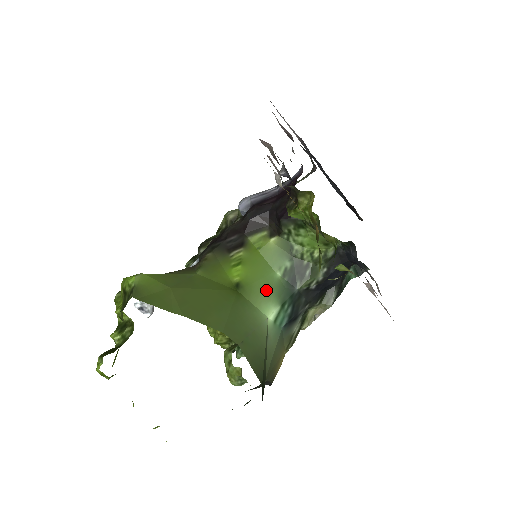
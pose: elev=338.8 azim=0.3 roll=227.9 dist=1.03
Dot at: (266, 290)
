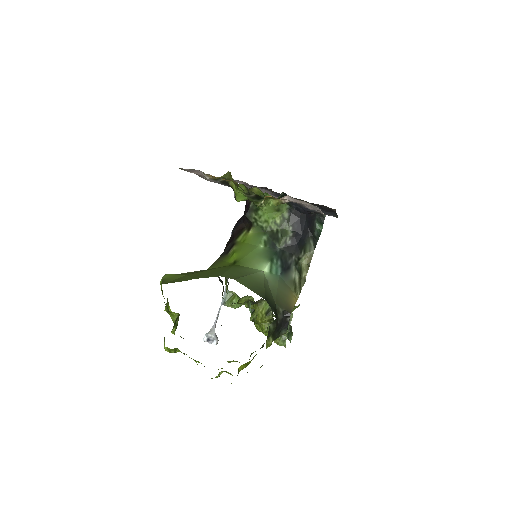
Dot at: (256, 257)
